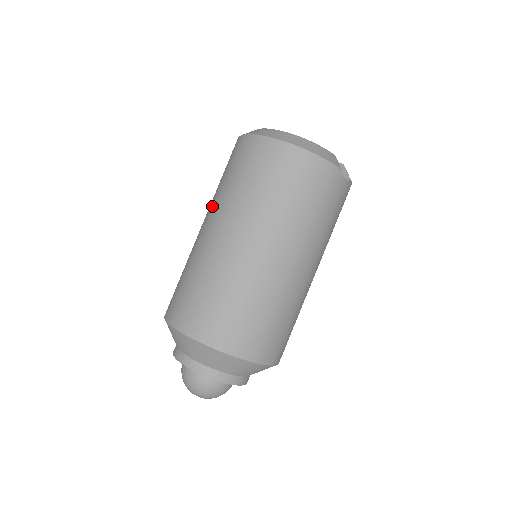
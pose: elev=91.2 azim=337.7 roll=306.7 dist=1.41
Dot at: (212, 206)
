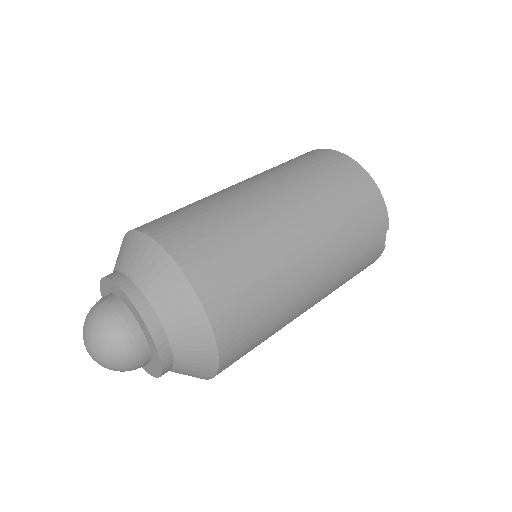
Dot at: (255, 175)
